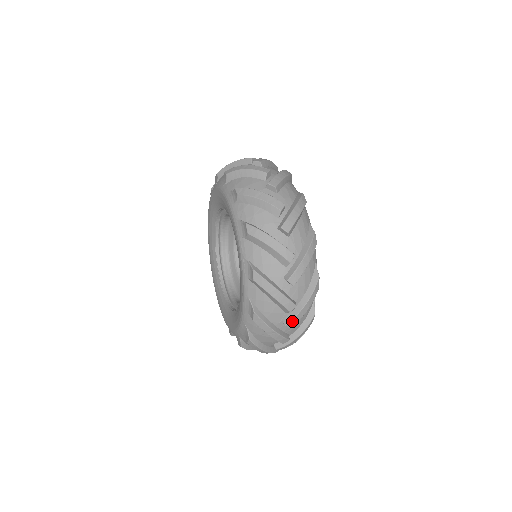
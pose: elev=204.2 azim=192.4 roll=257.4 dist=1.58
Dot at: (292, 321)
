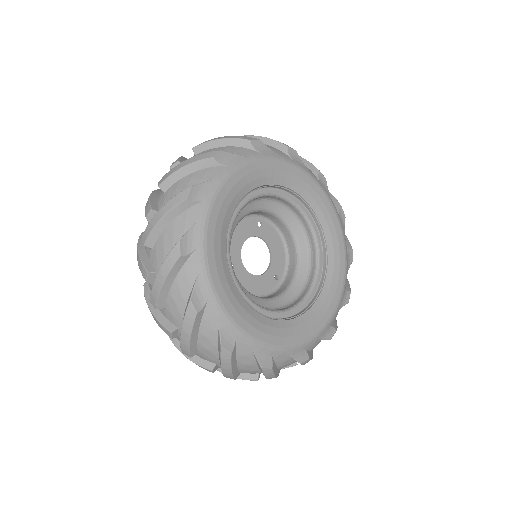
Dot at: (152, 296)
